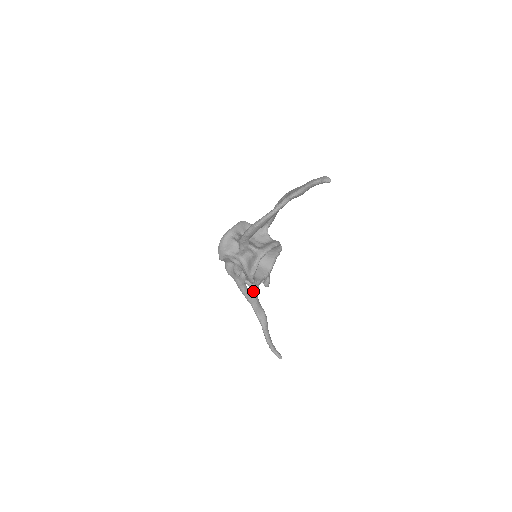
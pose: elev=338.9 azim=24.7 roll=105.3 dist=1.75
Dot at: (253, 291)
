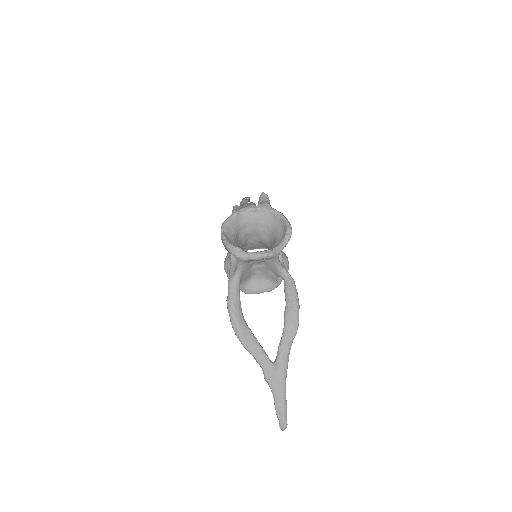
Dot at: occluded
